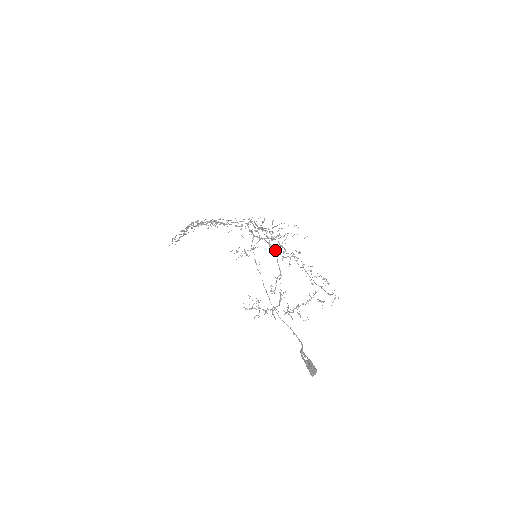
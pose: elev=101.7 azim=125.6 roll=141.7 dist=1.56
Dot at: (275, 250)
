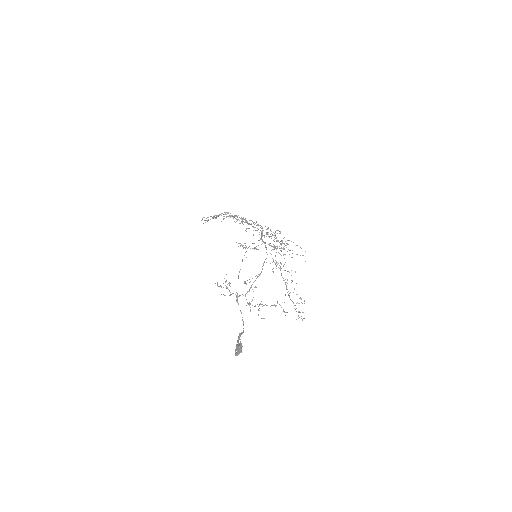
Dot at: (267, 254)
